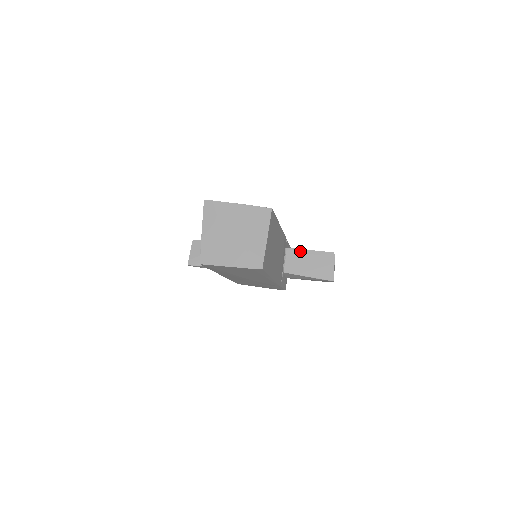
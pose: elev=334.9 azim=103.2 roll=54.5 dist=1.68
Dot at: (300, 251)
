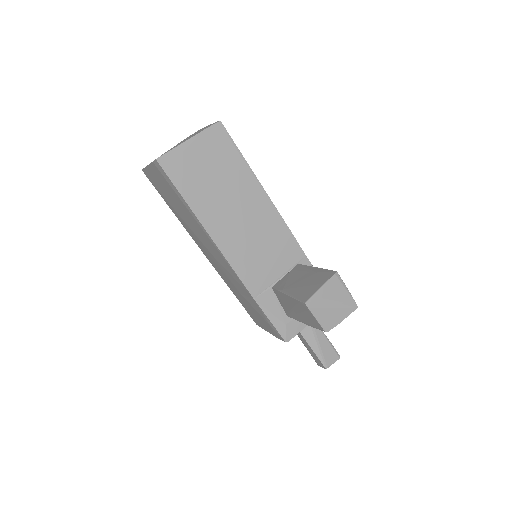
Dot at: (306, 267)
